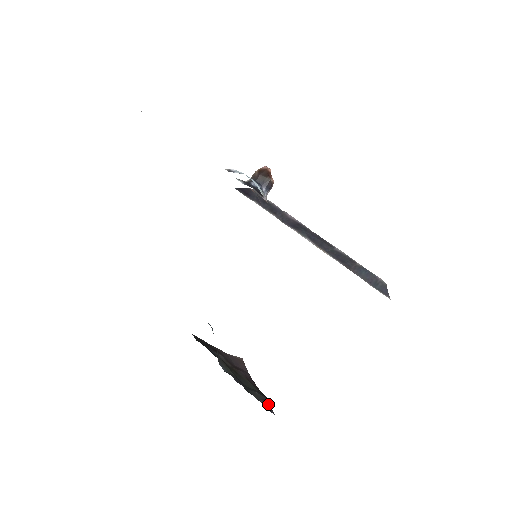
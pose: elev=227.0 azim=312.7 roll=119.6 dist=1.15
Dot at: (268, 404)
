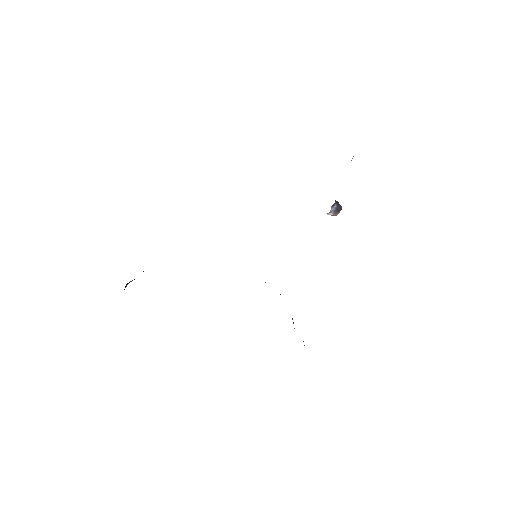
Dot at: occluded
